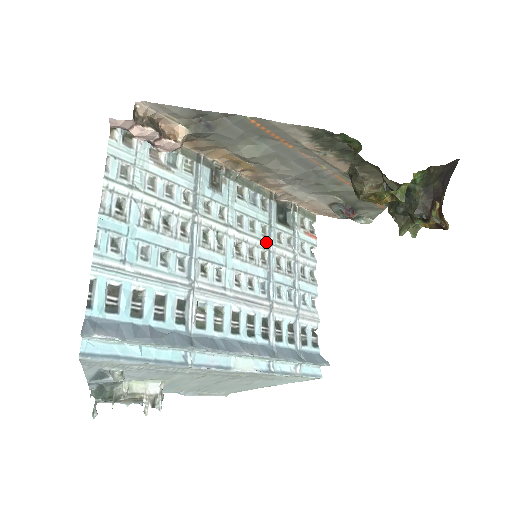
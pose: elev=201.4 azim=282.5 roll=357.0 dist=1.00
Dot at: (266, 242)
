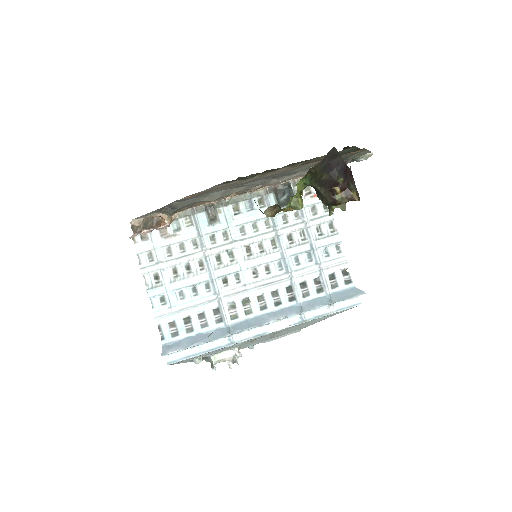
Dot at: (272, 231)
